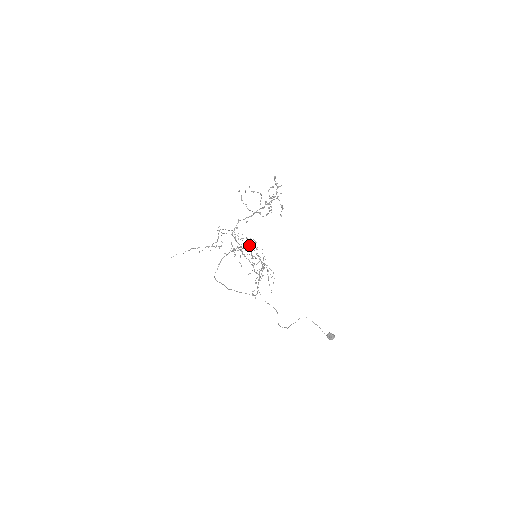
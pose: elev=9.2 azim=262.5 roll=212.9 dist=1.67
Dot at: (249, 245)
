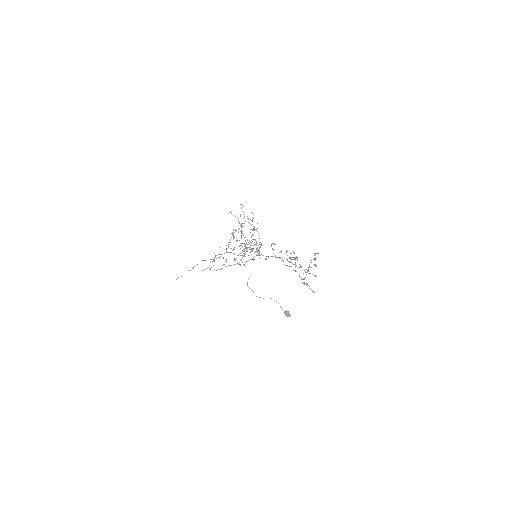
Dot at: occluded
